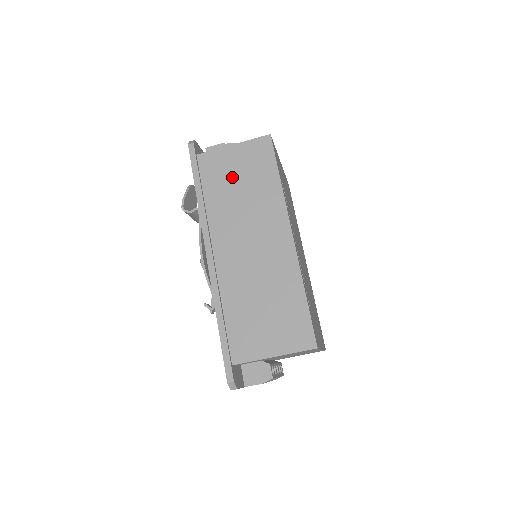
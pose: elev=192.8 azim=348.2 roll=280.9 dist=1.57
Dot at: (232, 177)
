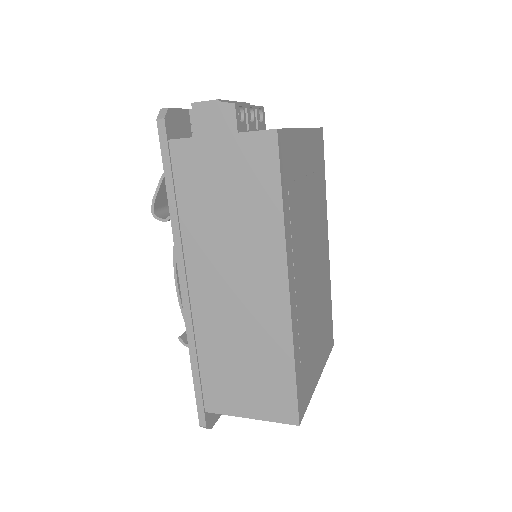
Dot at: (216, 188)
